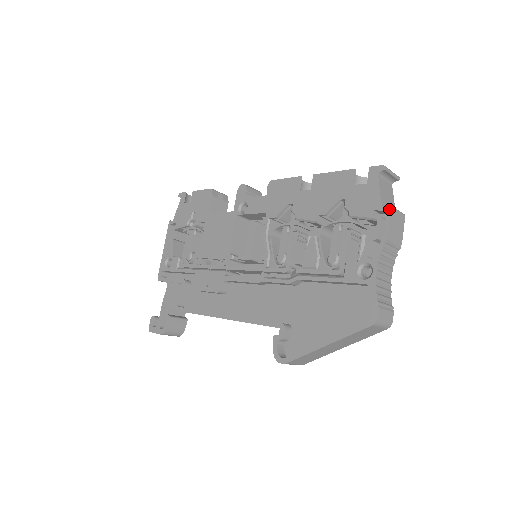
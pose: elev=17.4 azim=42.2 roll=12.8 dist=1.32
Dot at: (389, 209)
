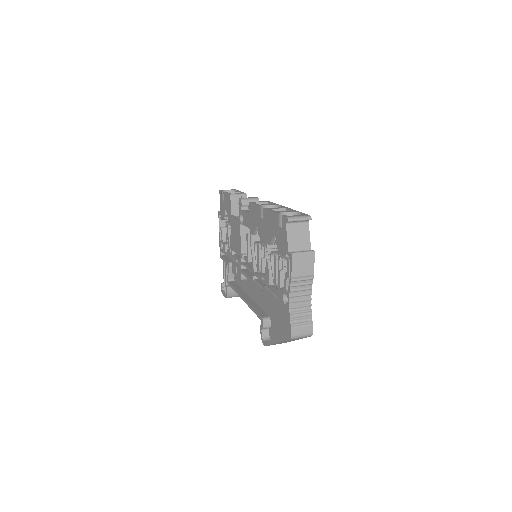
Dot at: (291, 256)
